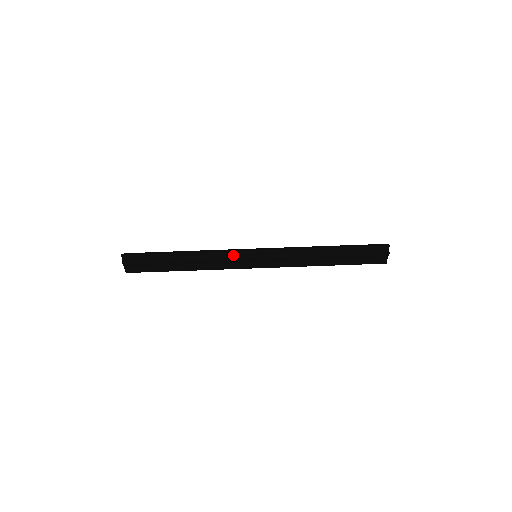
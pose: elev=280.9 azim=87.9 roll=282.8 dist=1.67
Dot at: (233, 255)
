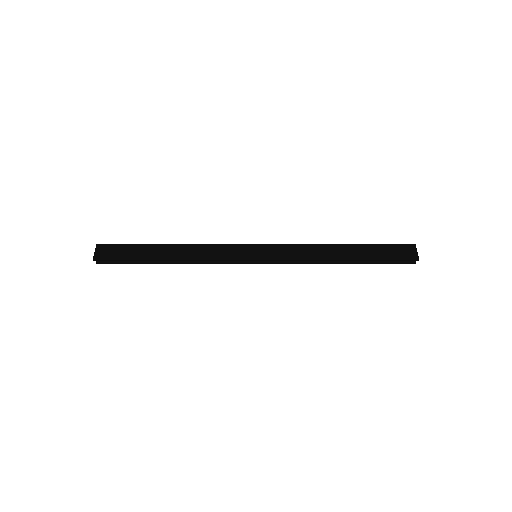
Dot at: occluded
